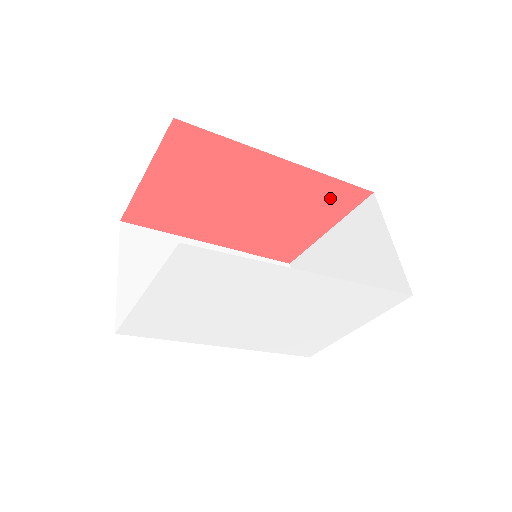
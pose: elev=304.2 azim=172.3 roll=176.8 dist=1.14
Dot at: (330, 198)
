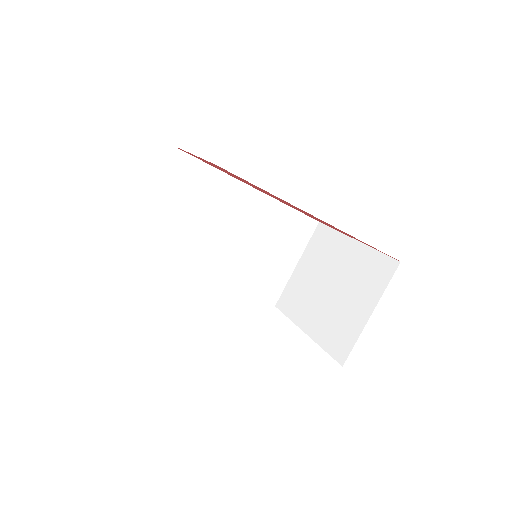
Dot at: occluded
